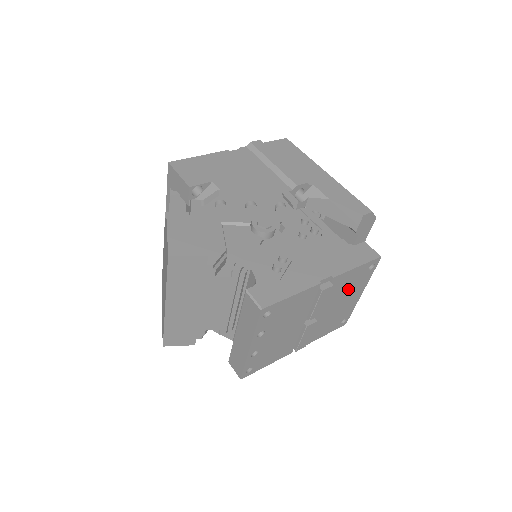
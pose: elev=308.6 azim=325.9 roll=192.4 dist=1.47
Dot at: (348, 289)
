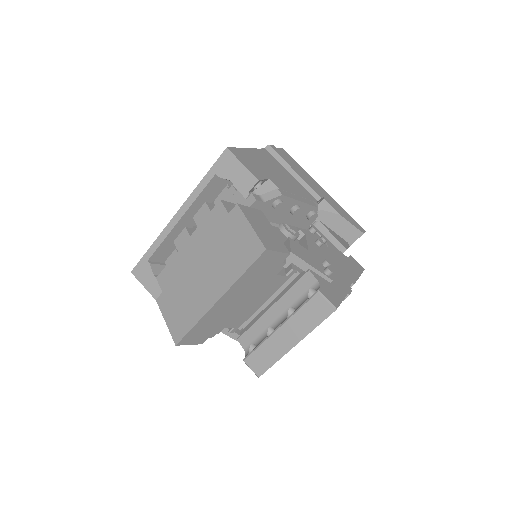
Dot at: occluded
